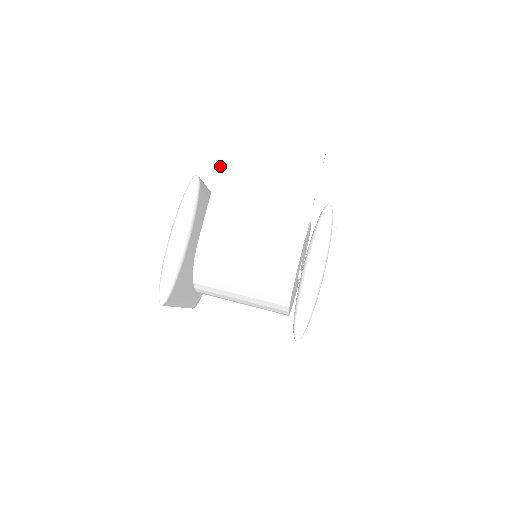
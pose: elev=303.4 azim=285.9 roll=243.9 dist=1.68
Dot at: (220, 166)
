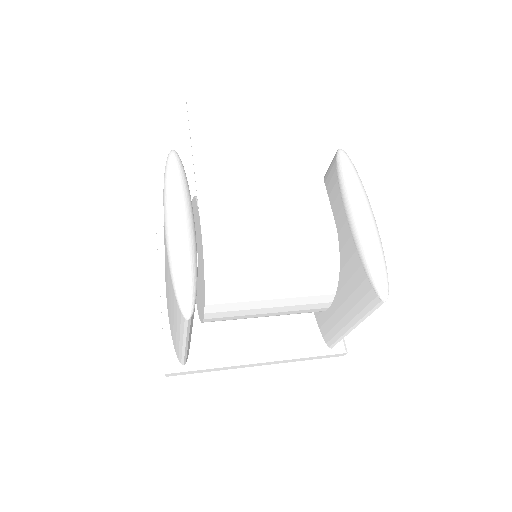
Dot at: (193, 142)
